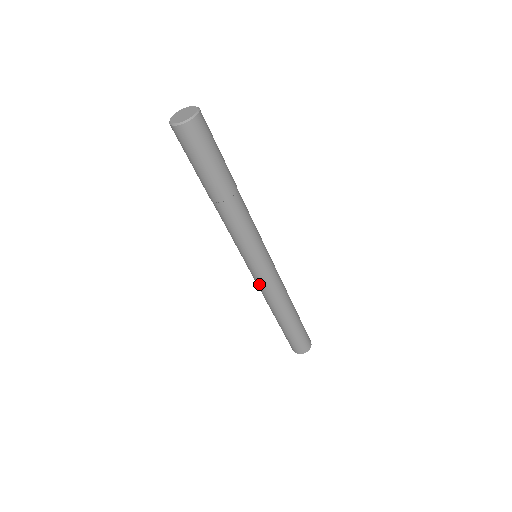
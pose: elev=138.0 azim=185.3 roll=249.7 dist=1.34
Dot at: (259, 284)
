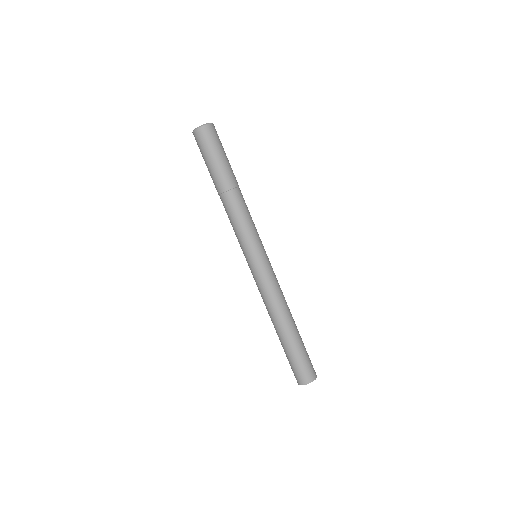
Dot at: (261, 283)
